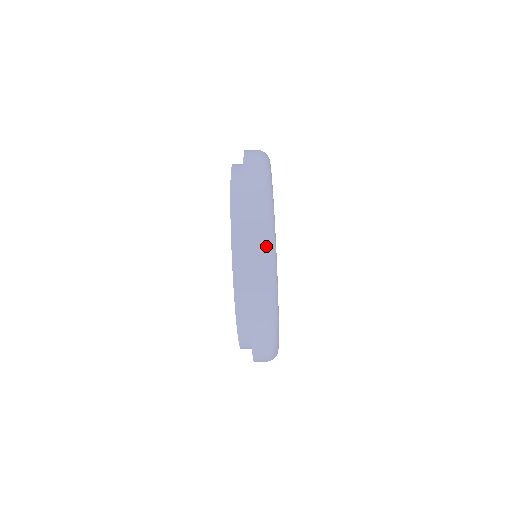
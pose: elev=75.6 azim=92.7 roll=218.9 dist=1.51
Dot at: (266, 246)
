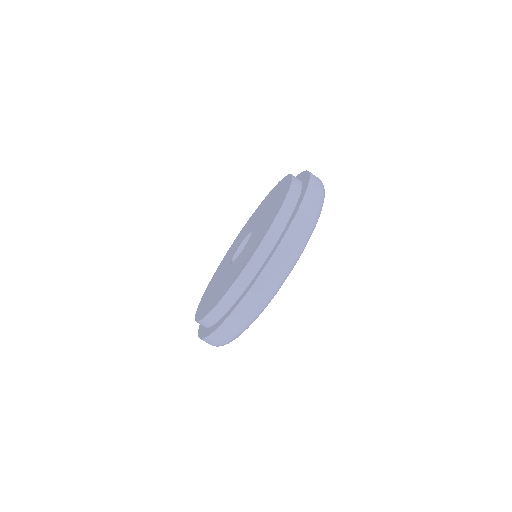
Dot at: (298, 247)
